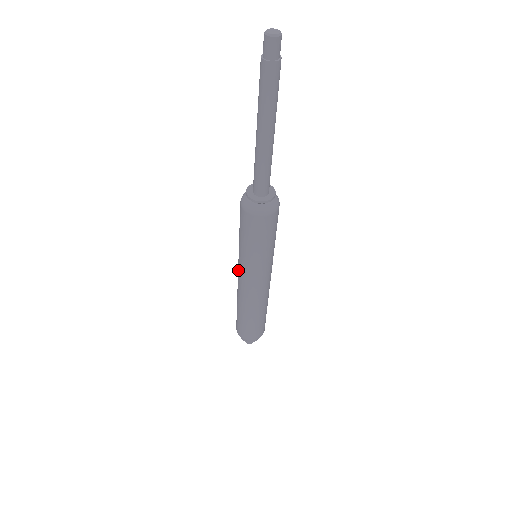
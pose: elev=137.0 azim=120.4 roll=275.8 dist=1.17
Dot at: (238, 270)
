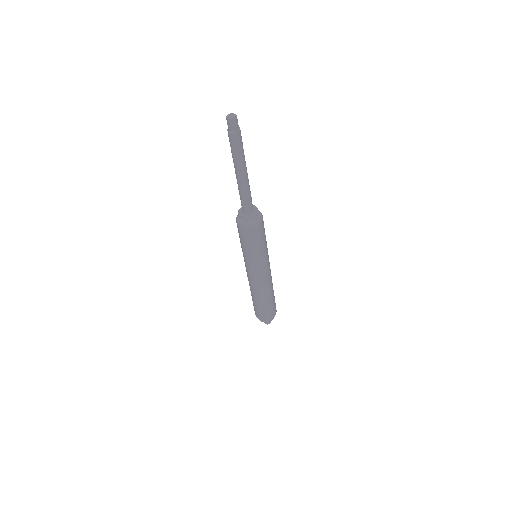
Dot at: occluded
